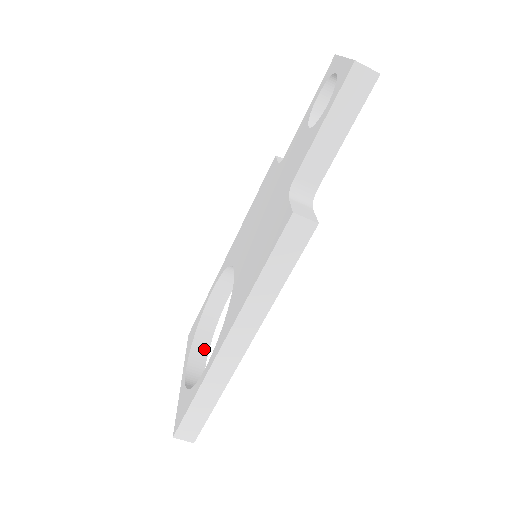
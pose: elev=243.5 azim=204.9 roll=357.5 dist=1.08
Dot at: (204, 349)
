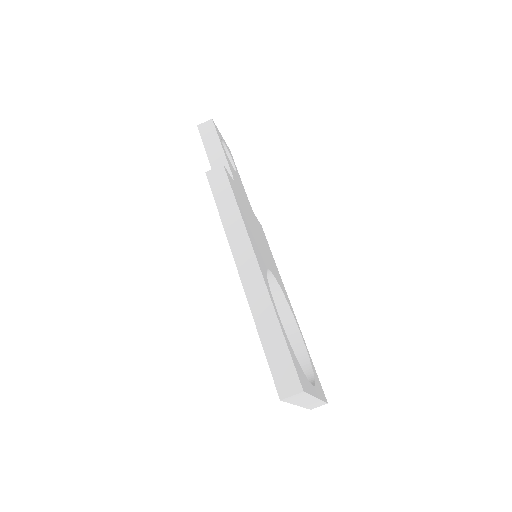
Dot at: occluded
